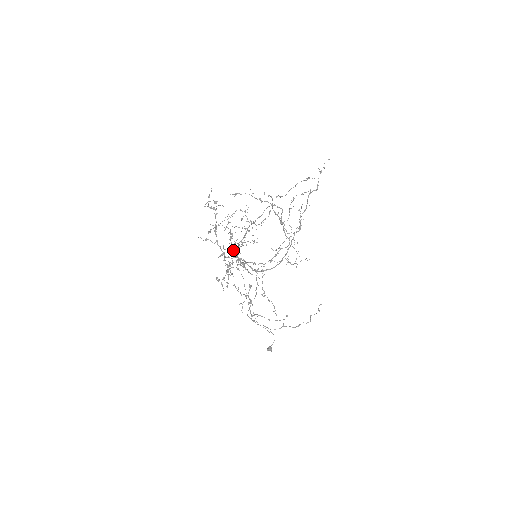
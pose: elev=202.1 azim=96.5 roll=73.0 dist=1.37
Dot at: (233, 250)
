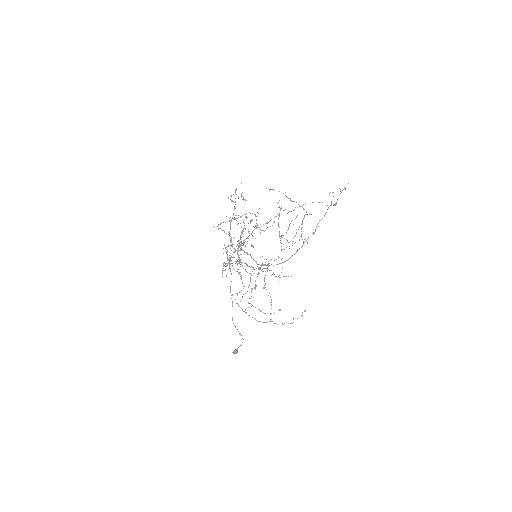
Dot at: (239, 244)
